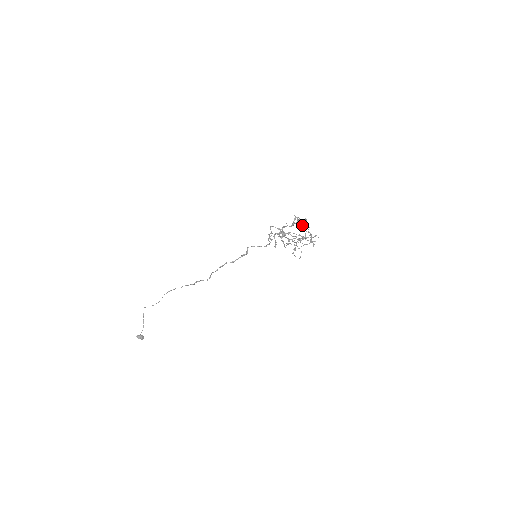
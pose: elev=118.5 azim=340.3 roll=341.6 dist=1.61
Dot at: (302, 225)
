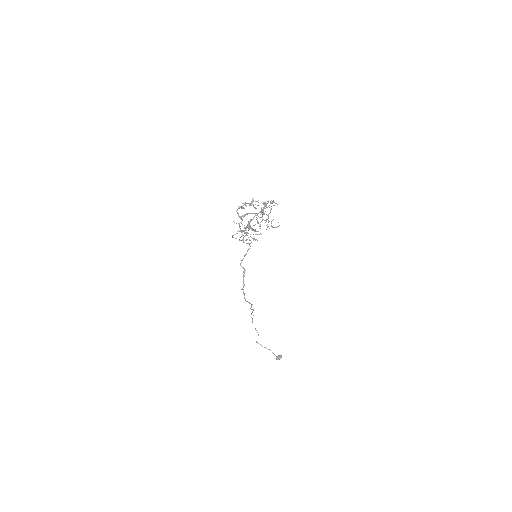
Dot at: occluded
